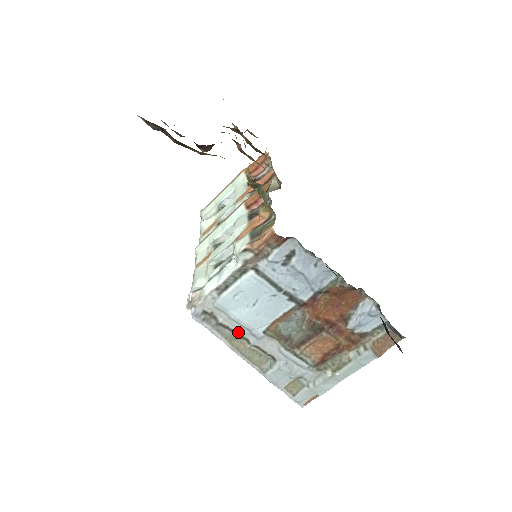
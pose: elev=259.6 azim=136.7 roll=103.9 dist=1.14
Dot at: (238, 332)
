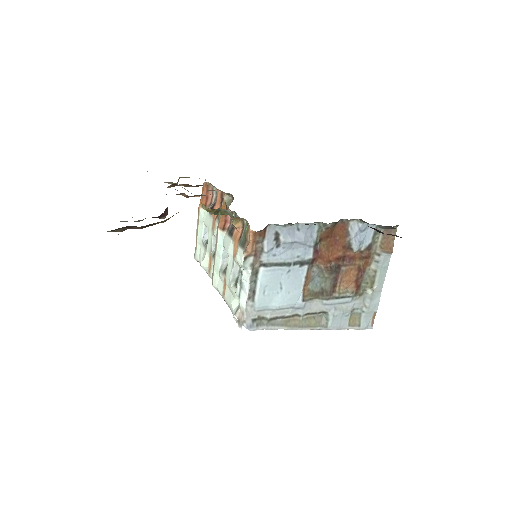
Dot at: (286, 315)
